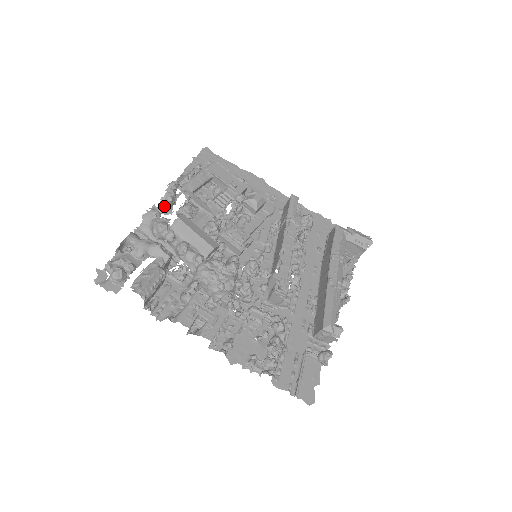
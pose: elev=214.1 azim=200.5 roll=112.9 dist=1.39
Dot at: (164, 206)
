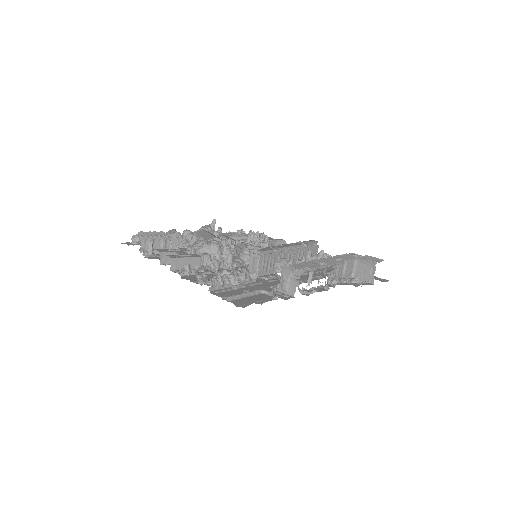
Dot at: occluded
